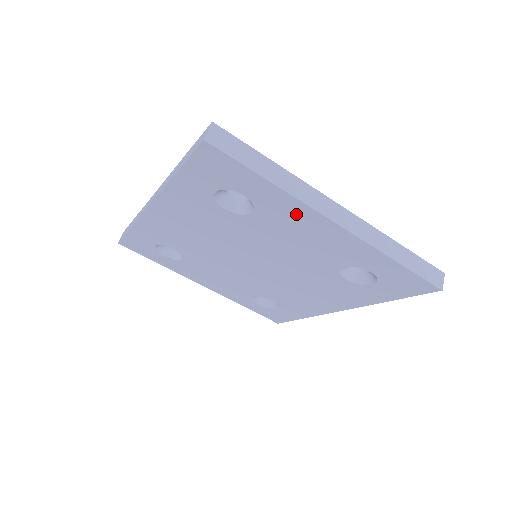
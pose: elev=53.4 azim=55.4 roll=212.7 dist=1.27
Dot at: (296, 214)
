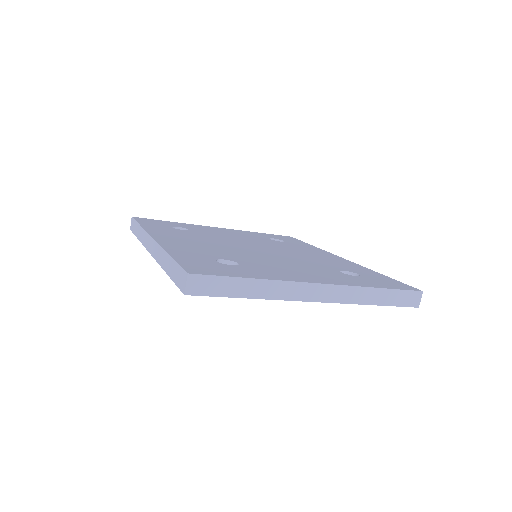
Dot at: occluded
